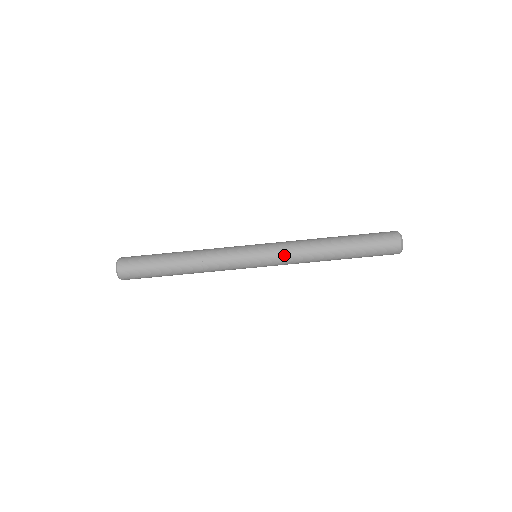
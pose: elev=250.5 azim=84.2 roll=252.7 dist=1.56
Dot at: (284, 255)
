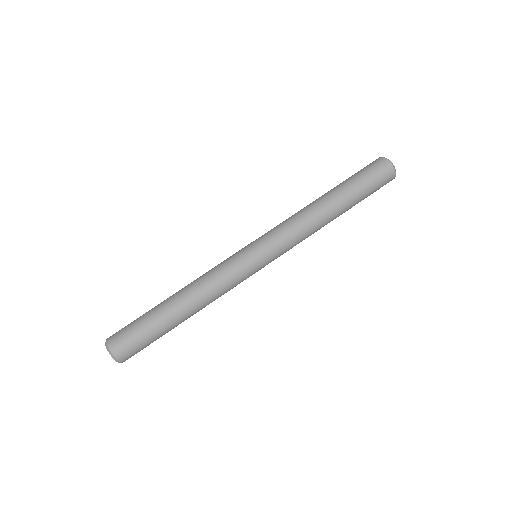
Dot at: (286, 237)
